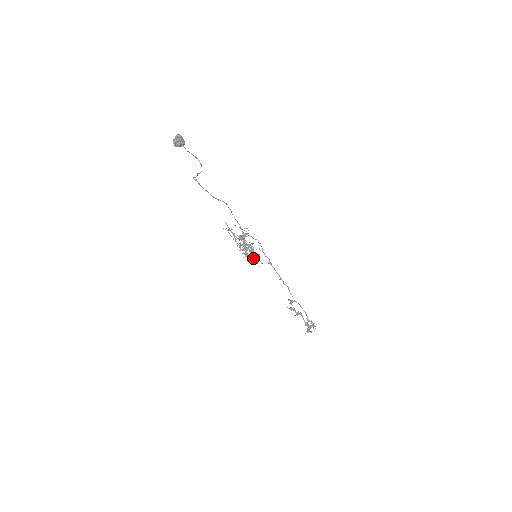
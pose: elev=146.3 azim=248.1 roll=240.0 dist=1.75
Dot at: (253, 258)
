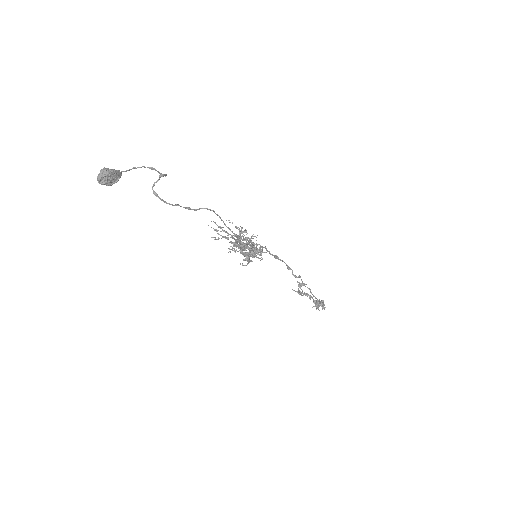
Dot at: occluded
